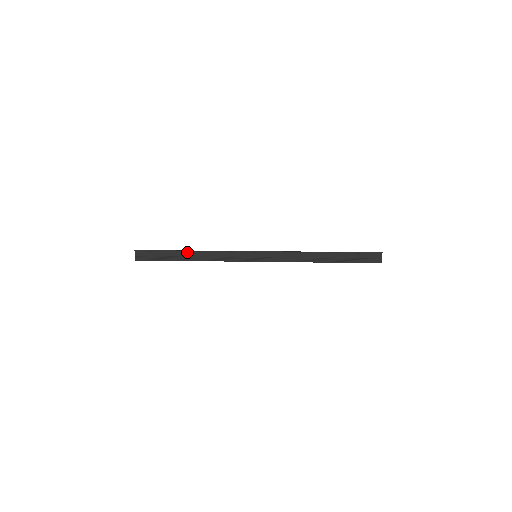
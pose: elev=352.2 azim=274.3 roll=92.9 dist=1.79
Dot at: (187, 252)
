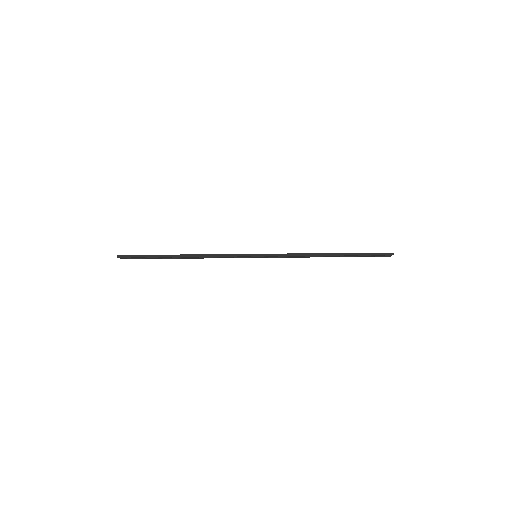
Dot at: (178, 256)
